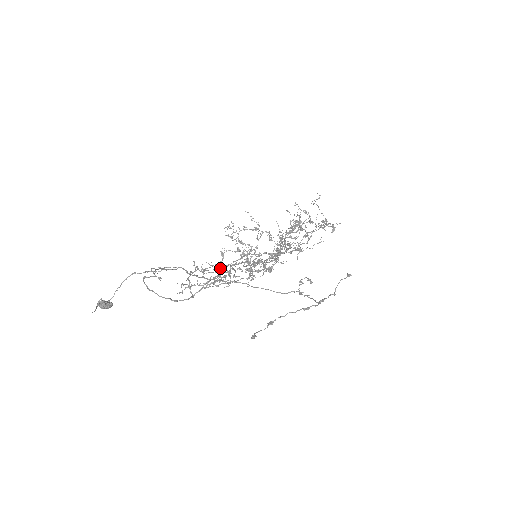
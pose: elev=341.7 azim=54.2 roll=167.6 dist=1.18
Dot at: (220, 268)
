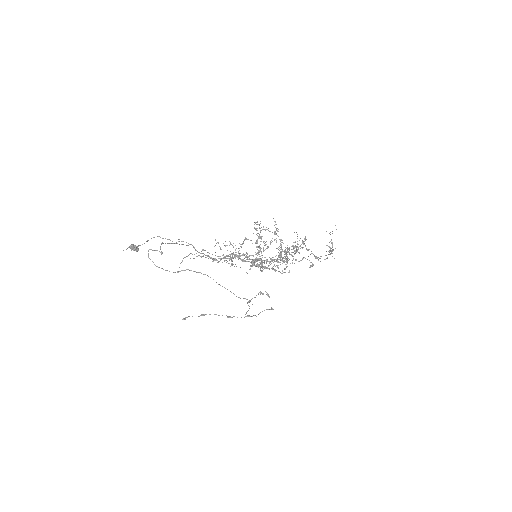
Dot at: (235, 250)
